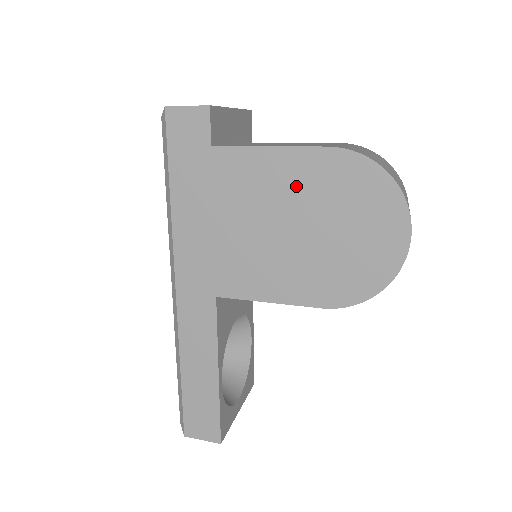
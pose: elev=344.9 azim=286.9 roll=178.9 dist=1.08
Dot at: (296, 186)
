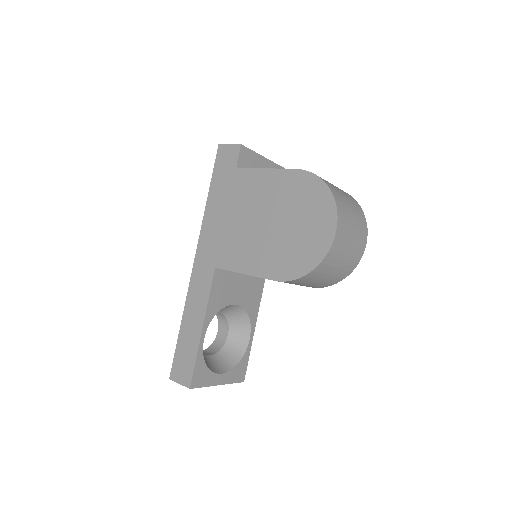
Dot at: (275, 194)
